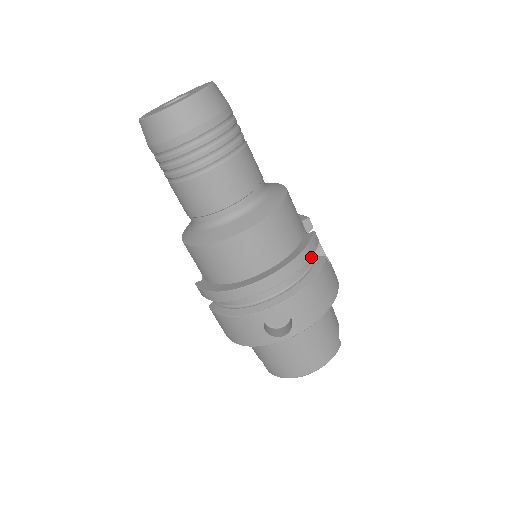
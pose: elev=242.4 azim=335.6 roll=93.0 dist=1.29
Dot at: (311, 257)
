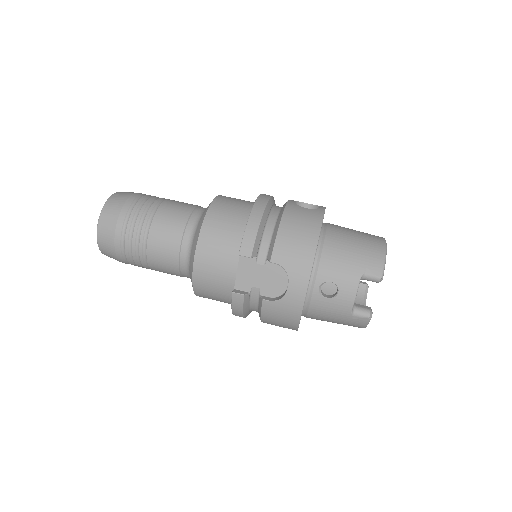
Dot at: occluded
